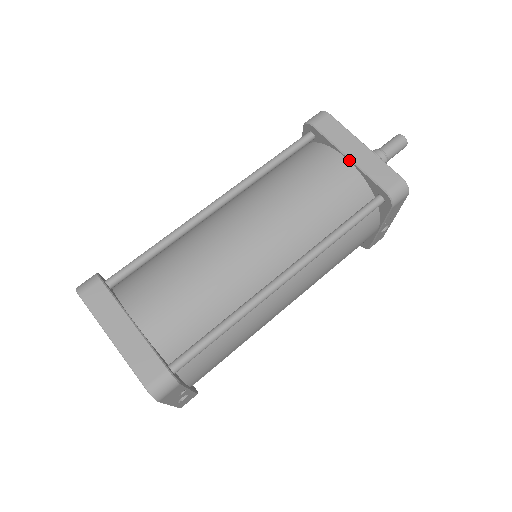
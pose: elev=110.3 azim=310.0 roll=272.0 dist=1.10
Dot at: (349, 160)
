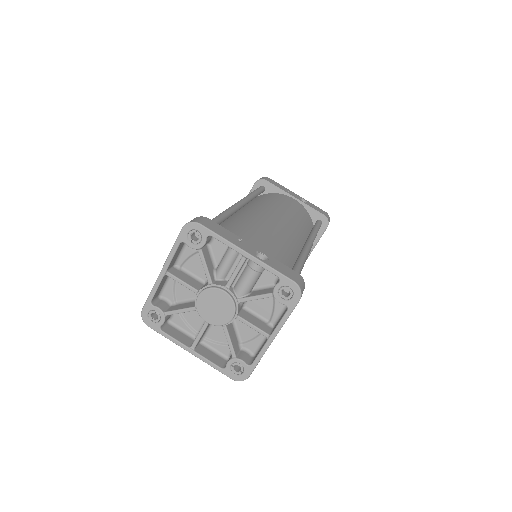
Dot at: occluded
